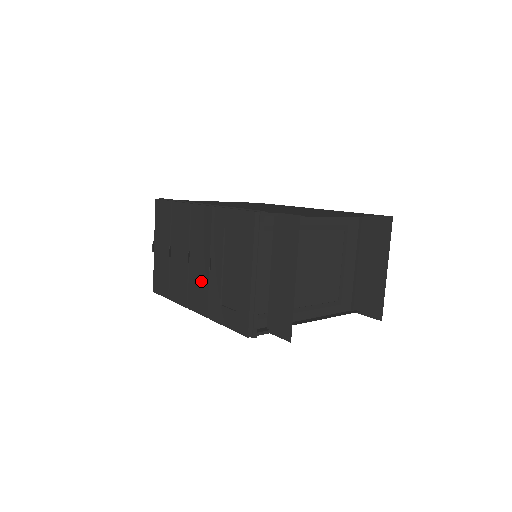
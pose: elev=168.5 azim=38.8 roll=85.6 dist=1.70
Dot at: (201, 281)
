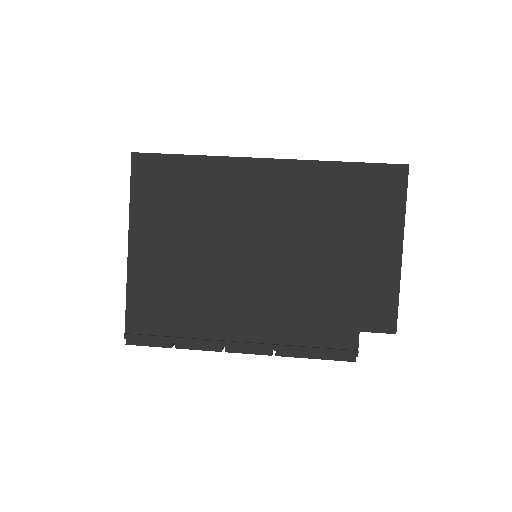
Dot at: occluded
